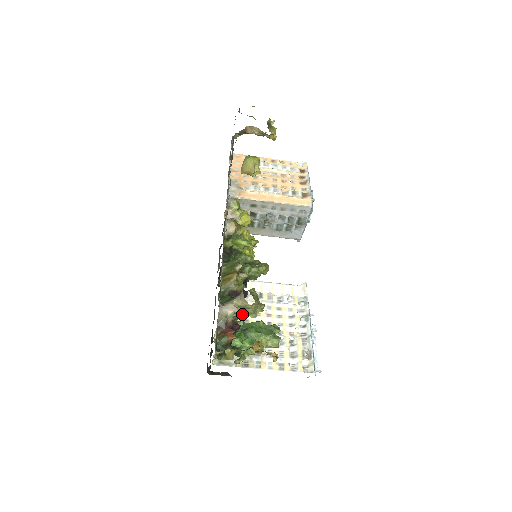
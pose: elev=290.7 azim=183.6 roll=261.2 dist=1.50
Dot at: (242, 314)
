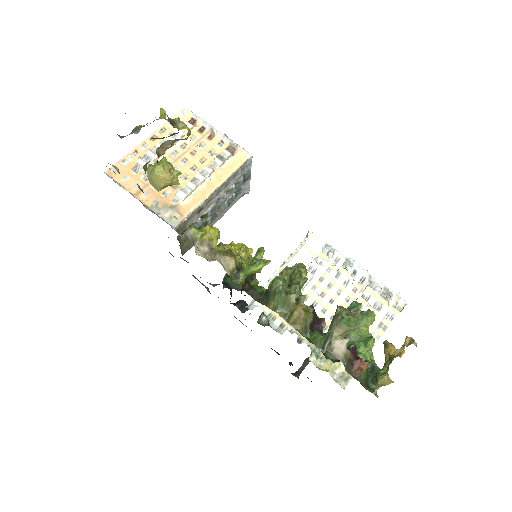
Dot at: occluded
